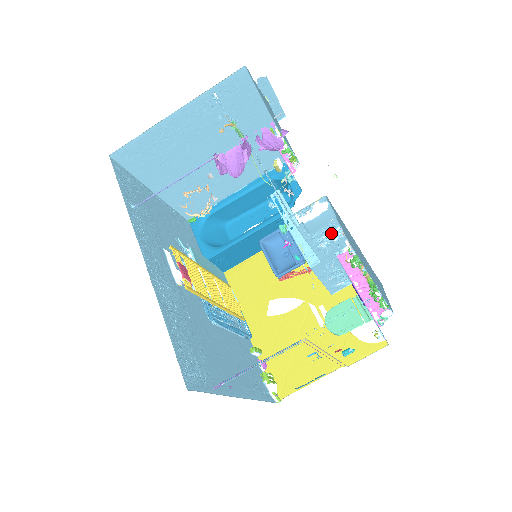
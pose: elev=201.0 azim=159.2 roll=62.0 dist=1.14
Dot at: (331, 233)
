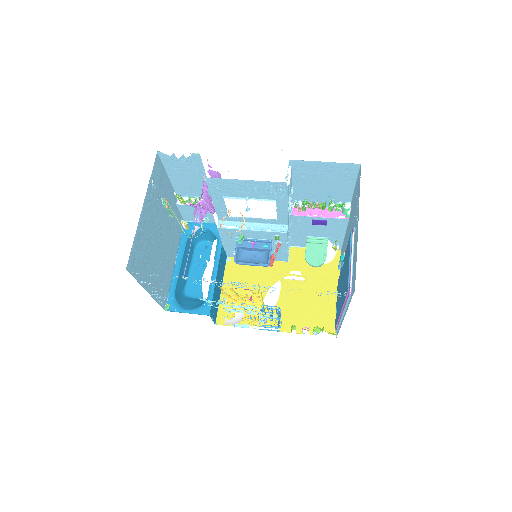
Dot at: (290, 194)
